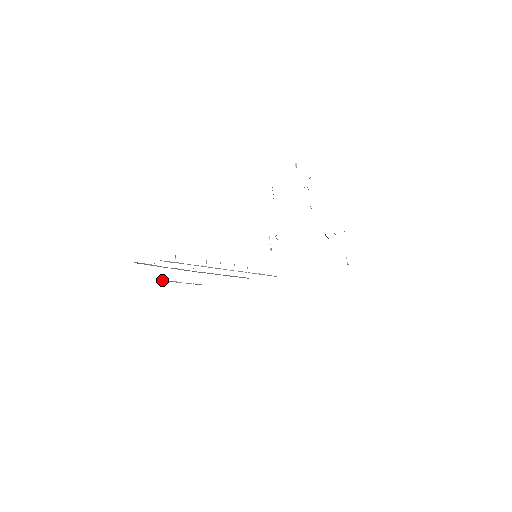
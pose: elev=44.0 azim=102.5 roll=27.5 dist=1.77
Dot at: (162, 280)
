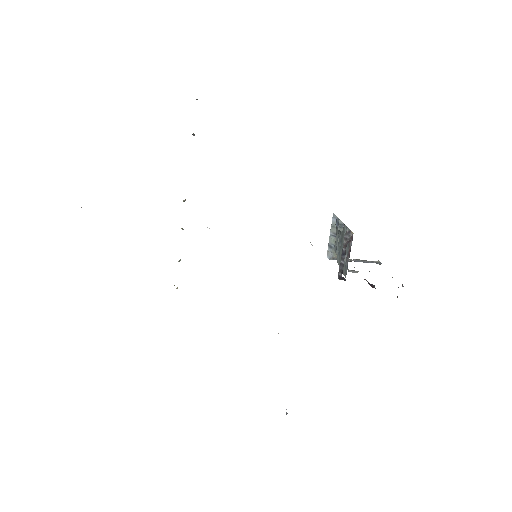
Dot at: occluded
